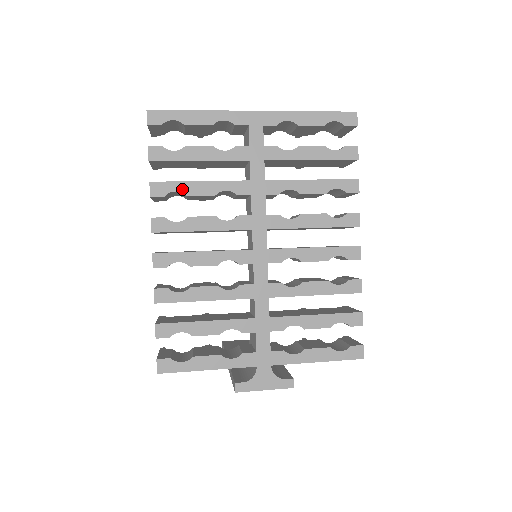
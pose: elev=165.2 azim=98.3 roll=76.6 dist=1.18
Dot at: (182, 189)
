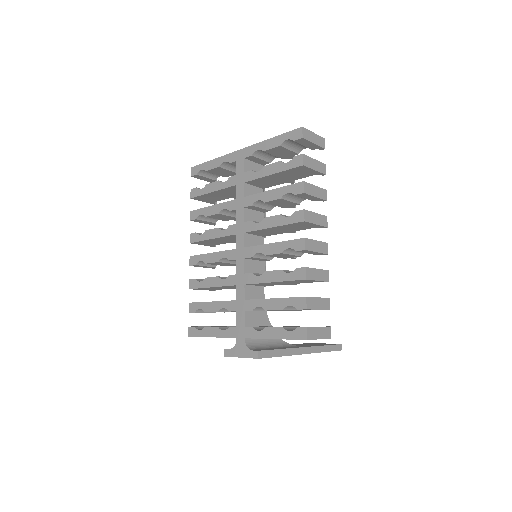
Dot at: (204, 213)
